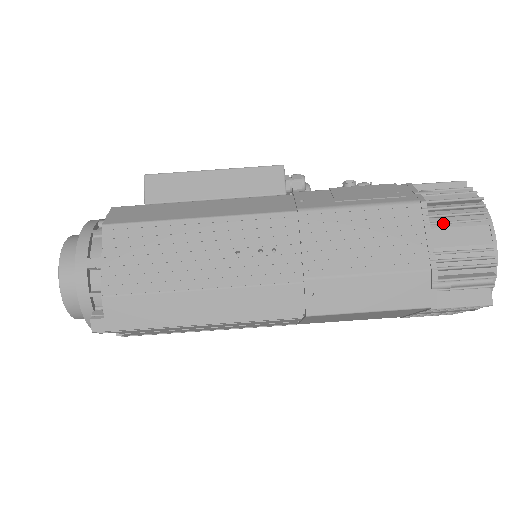
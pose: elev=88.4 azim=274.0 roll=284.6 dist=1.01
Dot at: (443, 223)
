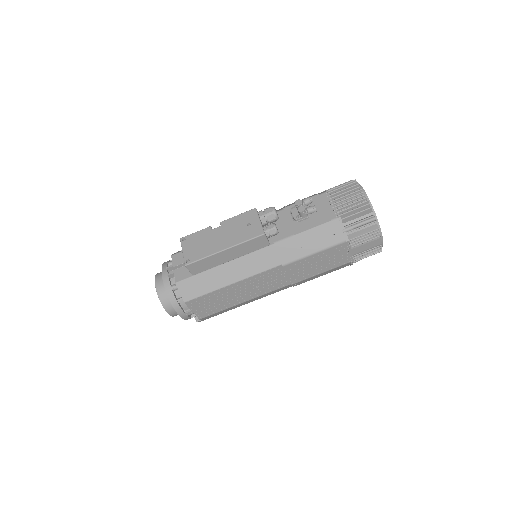
Dot at: (357, 245)
